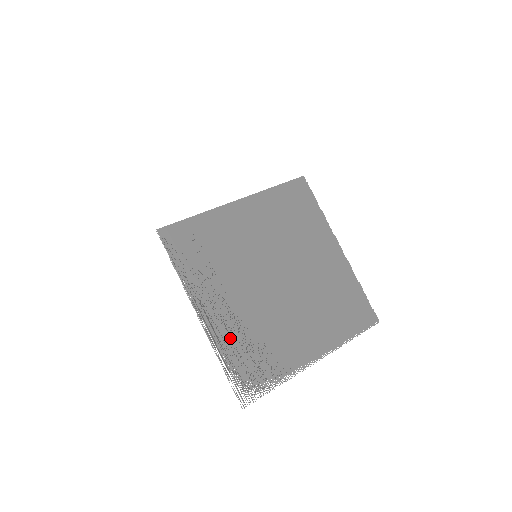
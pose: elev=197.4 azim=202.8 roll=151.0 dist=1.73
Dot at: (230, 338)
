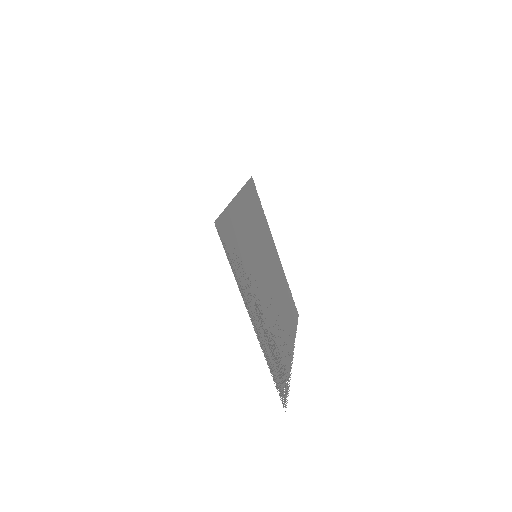
Dot at: (267, 344)
